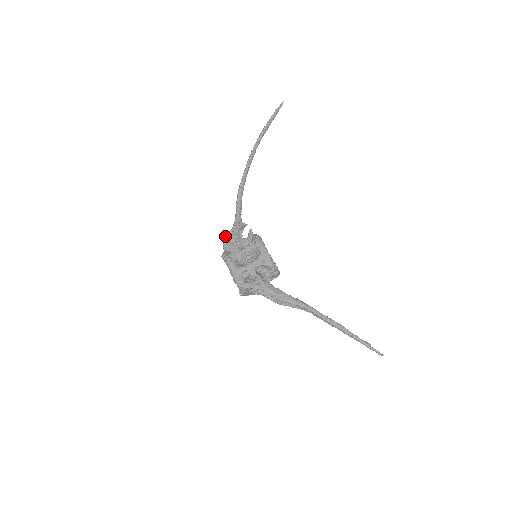
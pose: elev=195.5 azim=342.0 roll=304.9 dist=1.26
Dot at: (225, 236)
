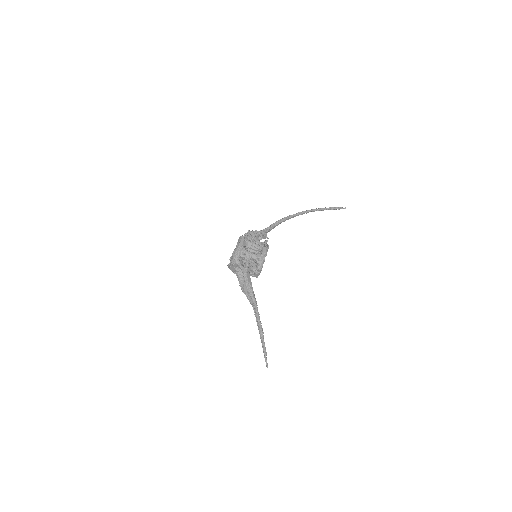
Dot at: (252, 230)
